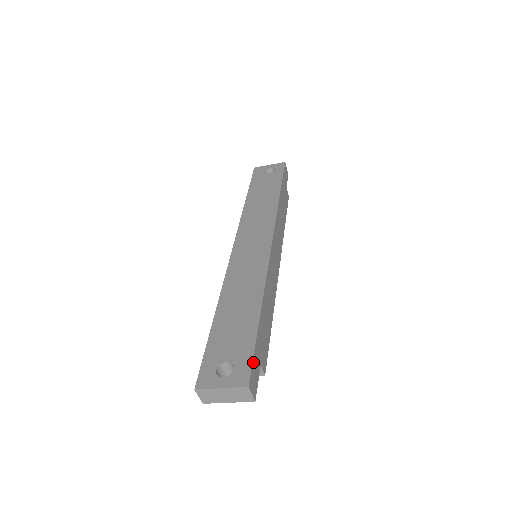
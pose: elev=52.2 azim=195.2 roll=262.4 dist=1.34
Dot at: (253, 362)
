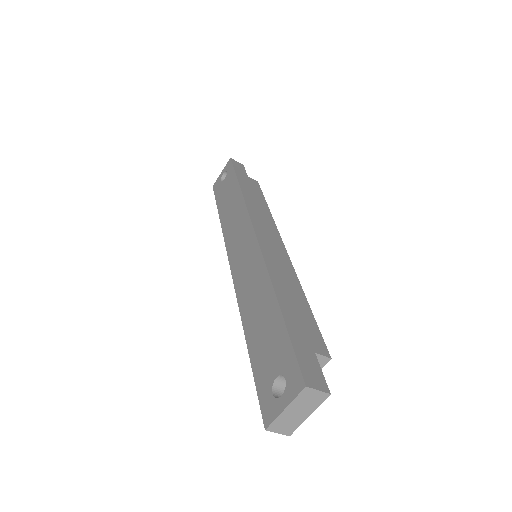
Dot at: (298, 357)
